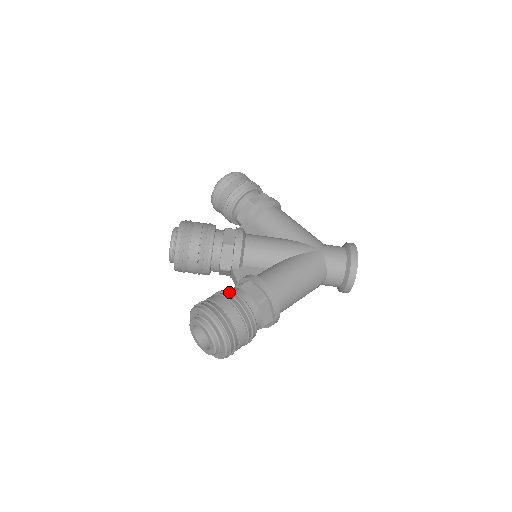
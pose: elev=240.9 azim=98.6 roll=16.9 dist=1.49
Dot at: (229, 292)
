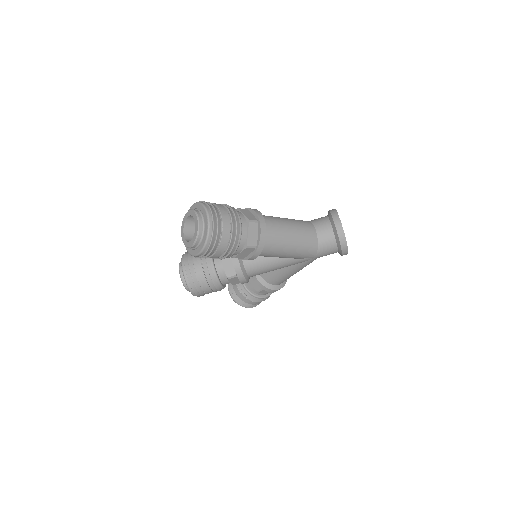
Dot at: occluded
